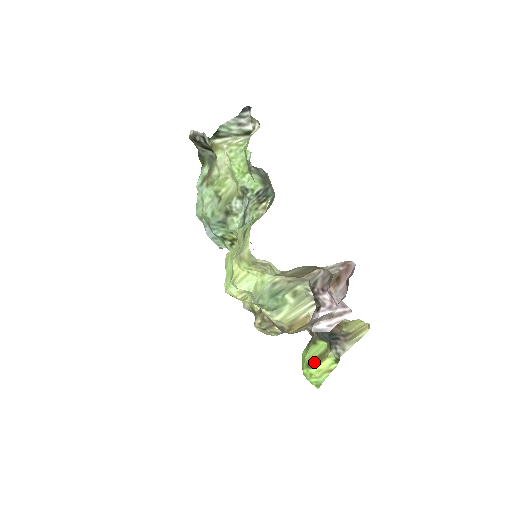
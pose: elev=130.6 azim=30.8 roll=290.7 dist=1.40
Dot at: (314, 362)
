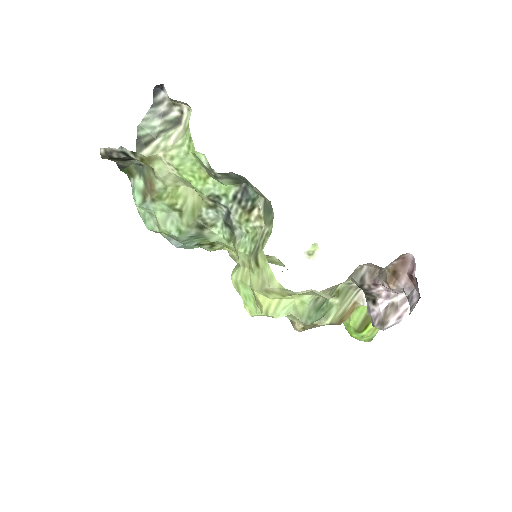
Dot at: (362, 326)
